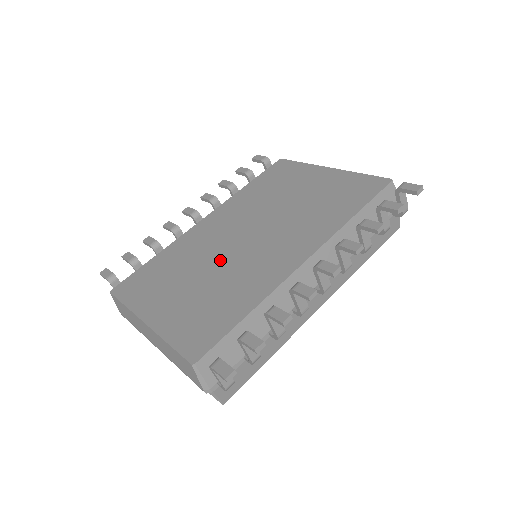
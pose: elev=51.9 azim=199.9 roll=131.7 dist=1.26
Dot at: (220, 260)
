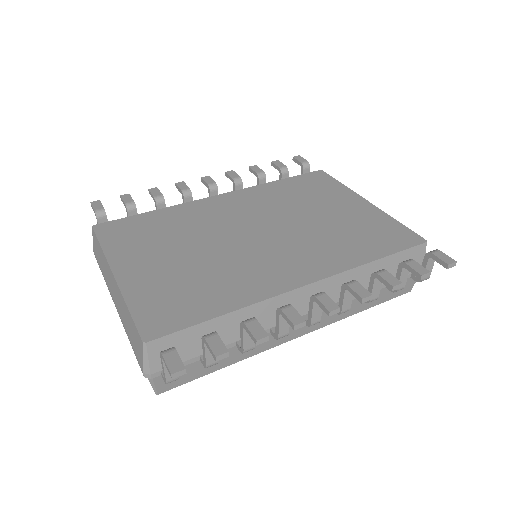
Dot at: (219, 244)
